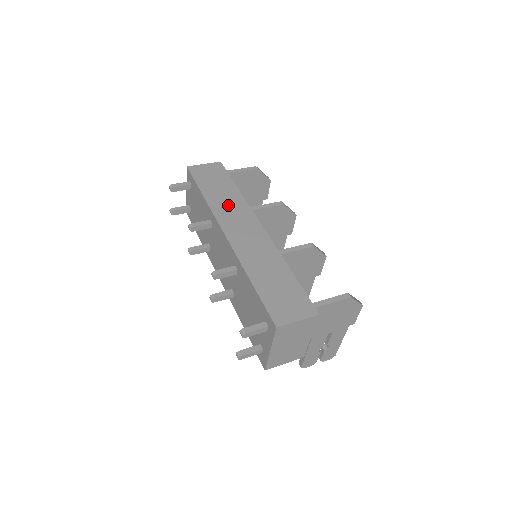
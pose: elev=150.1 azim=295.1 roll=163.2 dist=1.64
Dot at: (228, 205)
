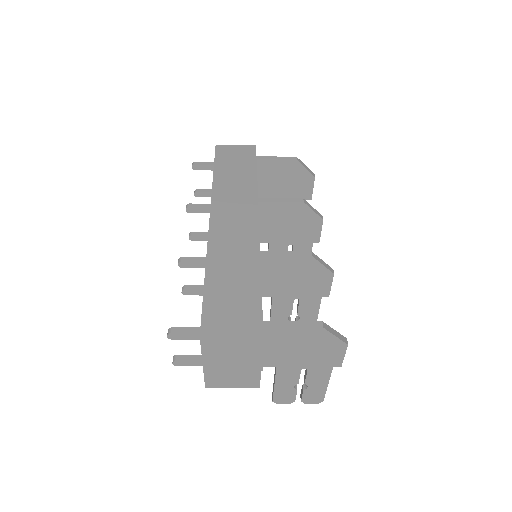
Dot at: (234, 190)
